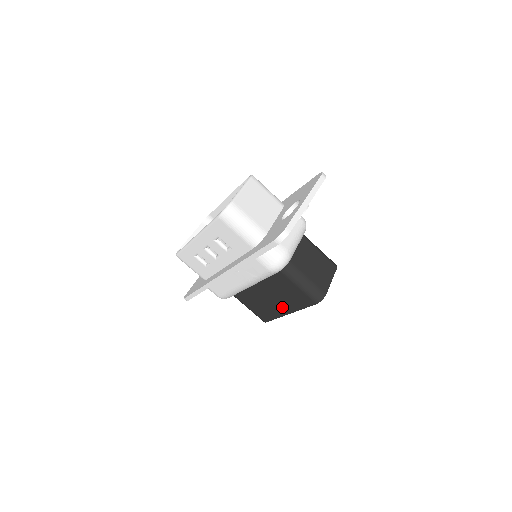
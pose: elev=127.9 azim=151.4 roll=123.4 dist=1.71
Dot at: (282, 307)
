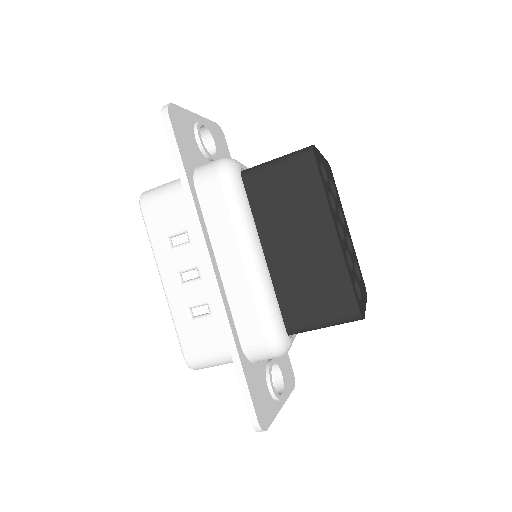
Dot at: (319, 235)
